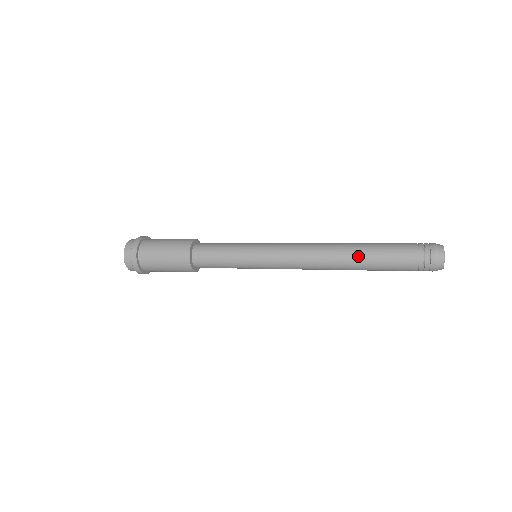
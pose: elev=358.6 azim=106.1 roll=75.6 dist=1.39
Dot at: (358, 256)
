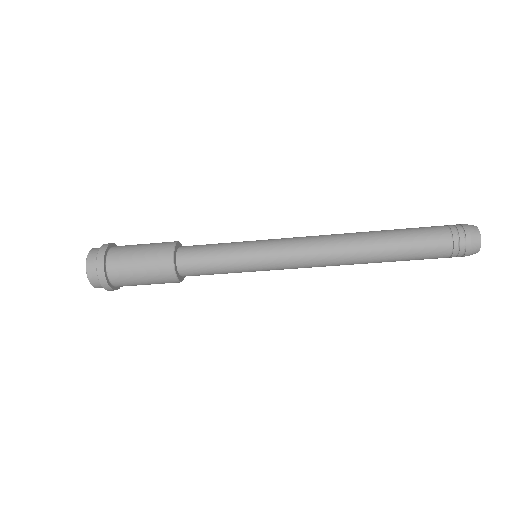
Dot at: (382, 239)
